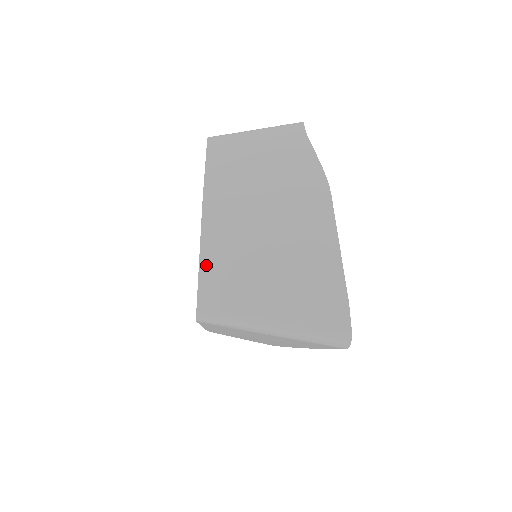
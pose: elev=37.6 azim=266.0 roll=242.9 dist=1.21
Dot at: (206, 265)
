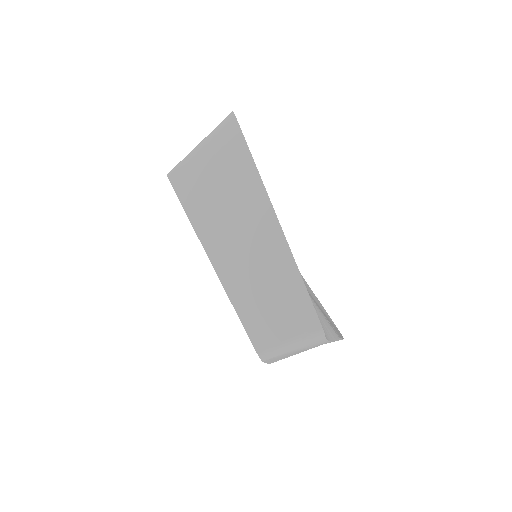
Dot at: occluded
